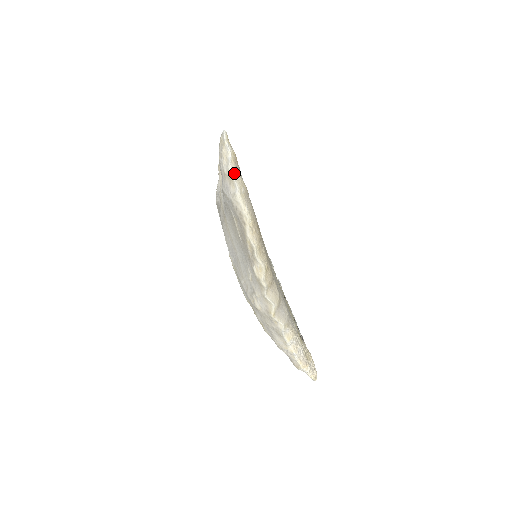
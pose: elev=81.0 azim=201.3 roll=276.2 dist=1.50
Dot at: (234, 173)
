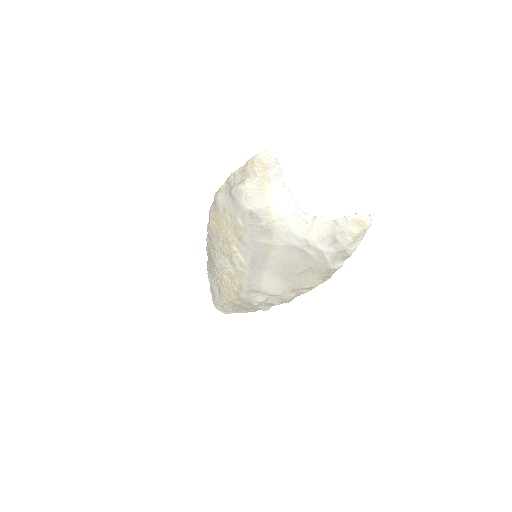
Dot at: (351, 251)
